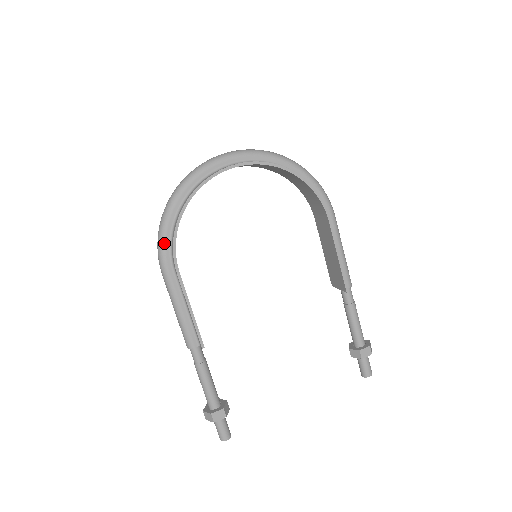
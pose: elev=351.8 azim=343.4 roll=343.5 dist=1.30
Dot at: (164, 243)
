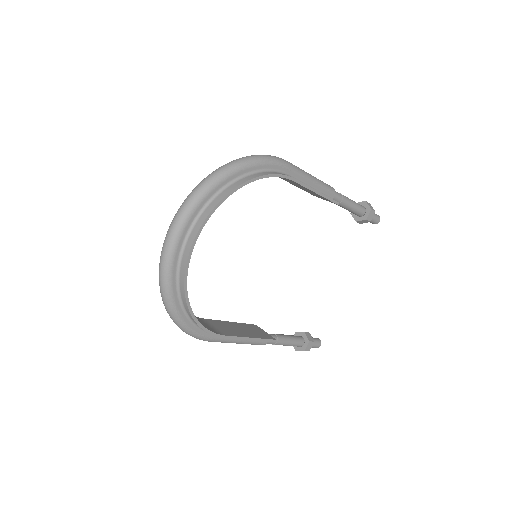
Dot at: (195, 333)
